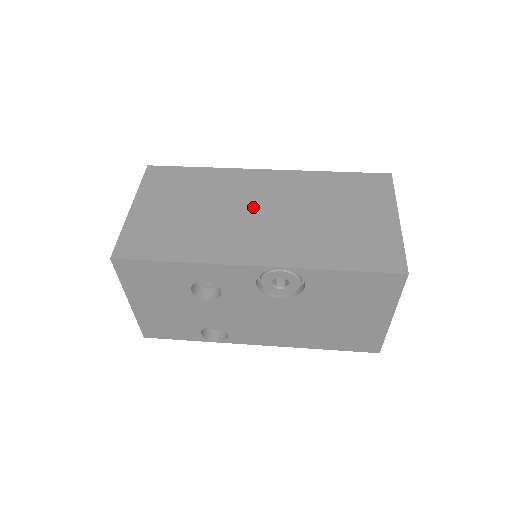
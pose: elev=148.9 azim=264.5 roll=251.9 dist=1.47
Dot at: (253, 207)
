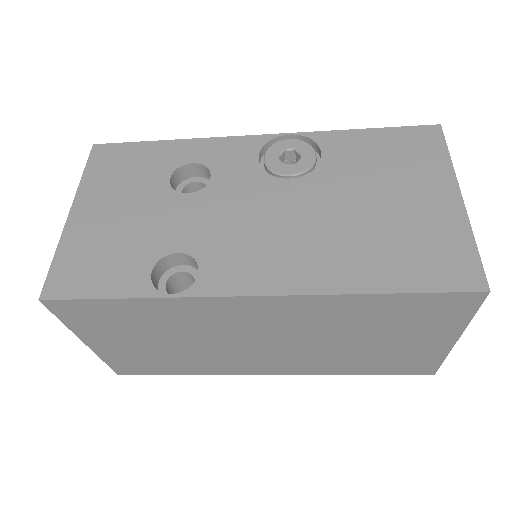
Dot at: occluded
